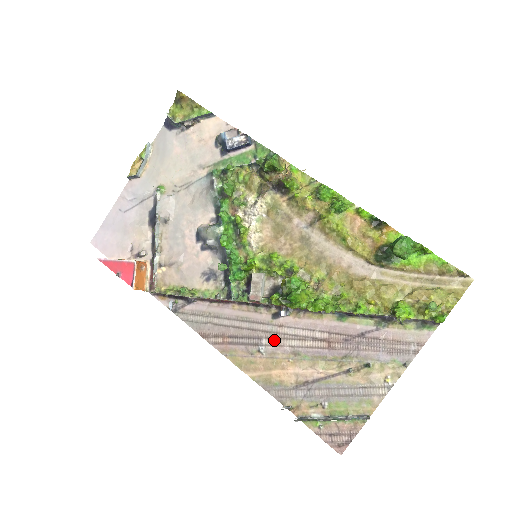
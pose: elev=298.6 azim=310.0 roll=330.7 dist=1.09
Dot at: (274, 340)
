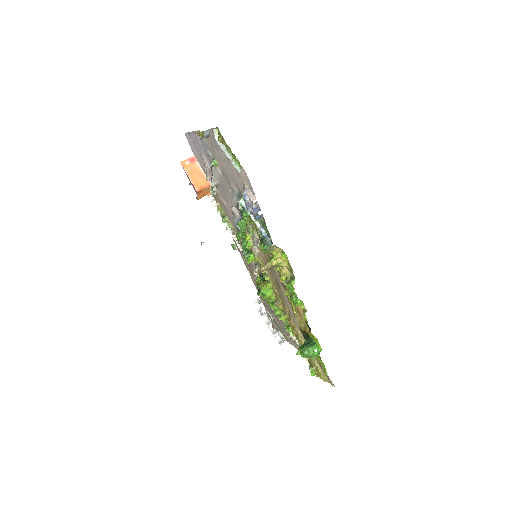
Dot at: occluded
